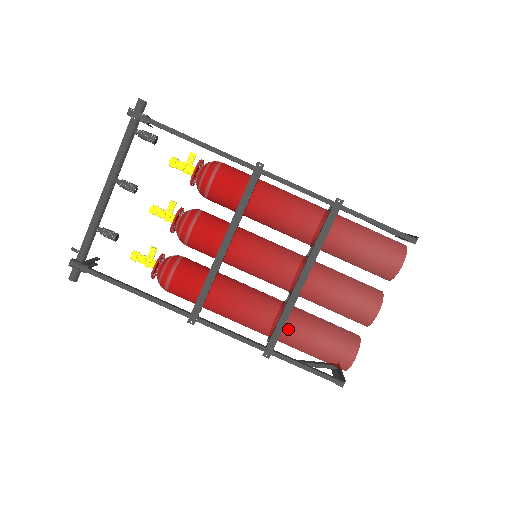
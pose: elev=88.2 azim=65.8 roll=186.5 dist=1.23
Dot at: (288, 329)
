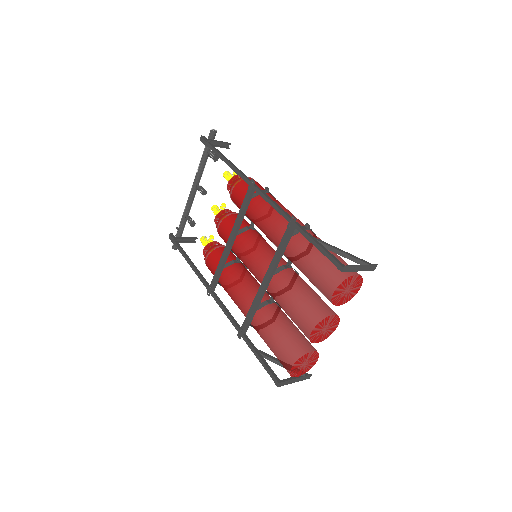
Dot at: (256, 321)
